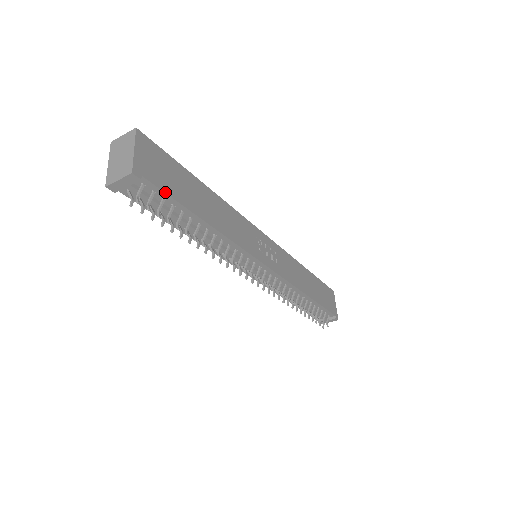
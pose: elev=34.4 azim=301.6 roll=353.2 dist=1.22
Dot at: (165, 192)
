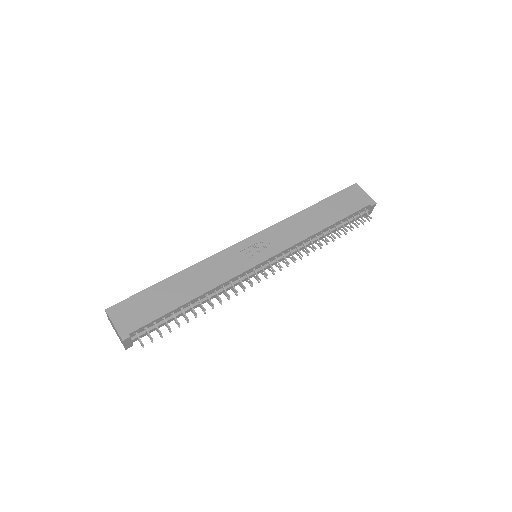
Dot at: (150, 322)
